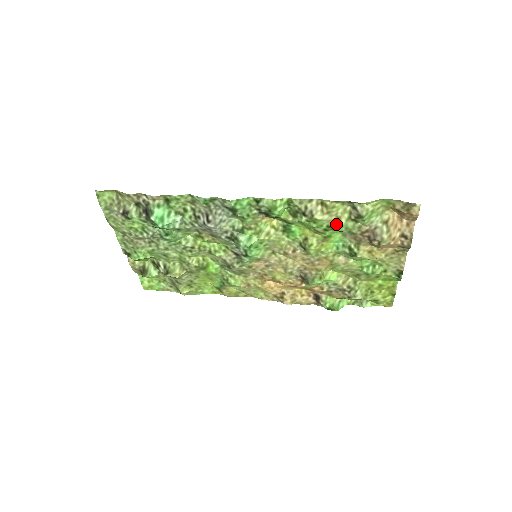
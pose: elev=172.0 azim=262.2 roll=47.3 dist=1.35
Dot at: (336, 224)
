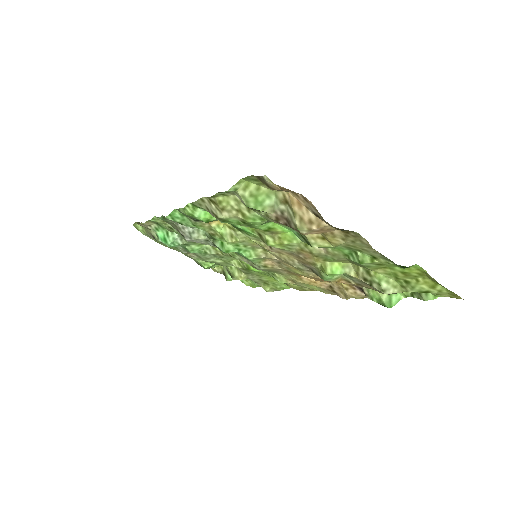
Dot at: (244, 218)
